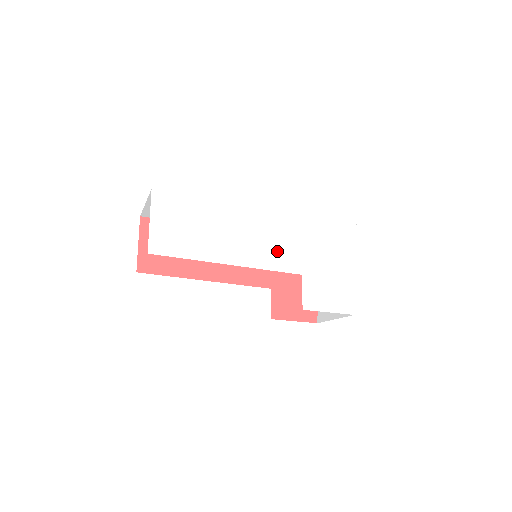
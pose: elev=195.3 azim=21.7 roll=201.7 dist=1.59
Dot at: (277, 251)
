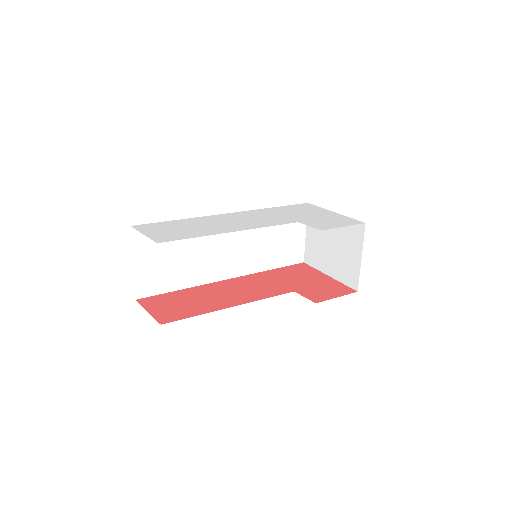
Dot at: (265, 221)
